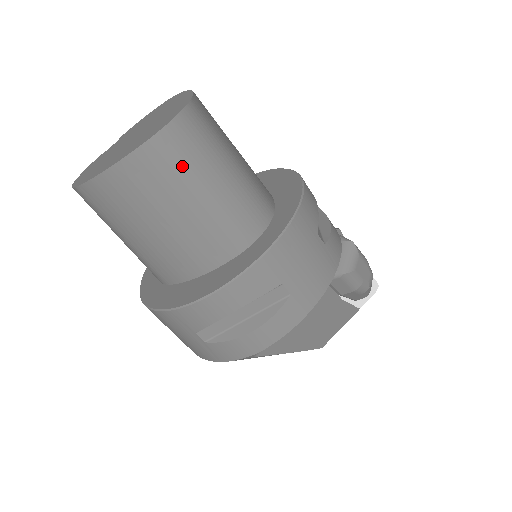
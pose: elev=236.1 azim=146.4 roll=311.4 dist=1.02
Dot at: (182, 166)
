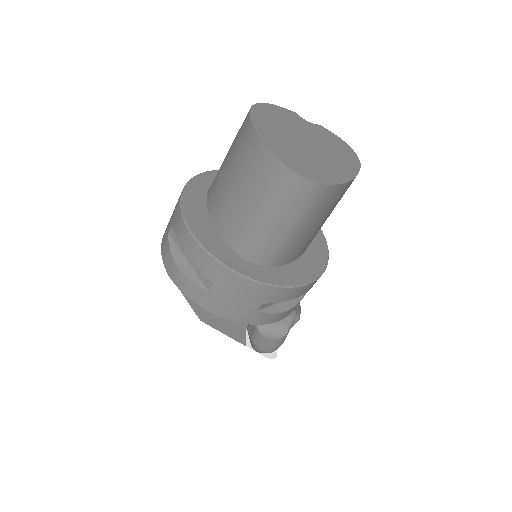
Dot at: (273, 192)
